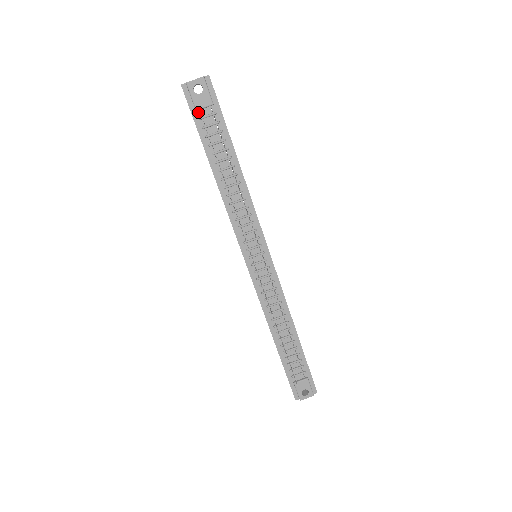
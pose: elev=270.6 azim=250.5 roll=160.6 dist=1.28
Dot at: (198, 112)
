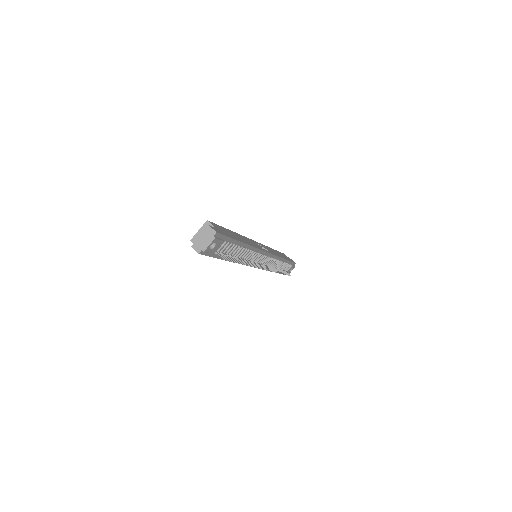
Dot at: (213, 252)
